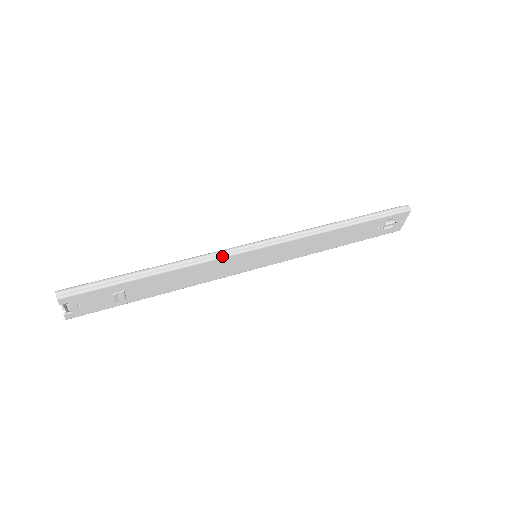
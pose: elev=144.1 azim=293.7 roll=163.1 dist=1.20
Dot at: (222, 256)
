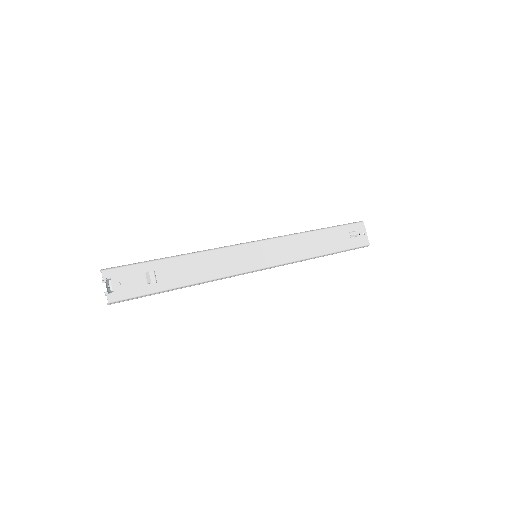
Dot at: (226, 247)
